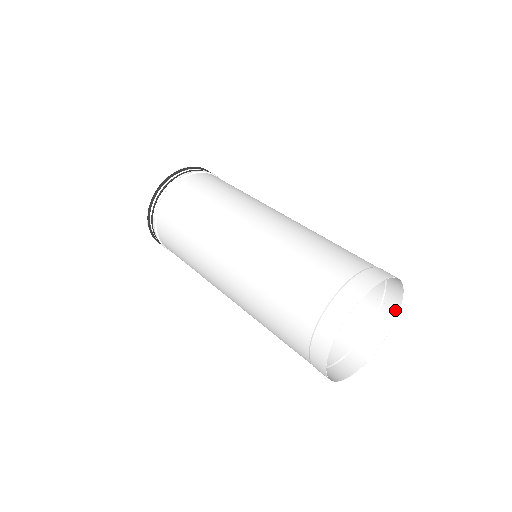
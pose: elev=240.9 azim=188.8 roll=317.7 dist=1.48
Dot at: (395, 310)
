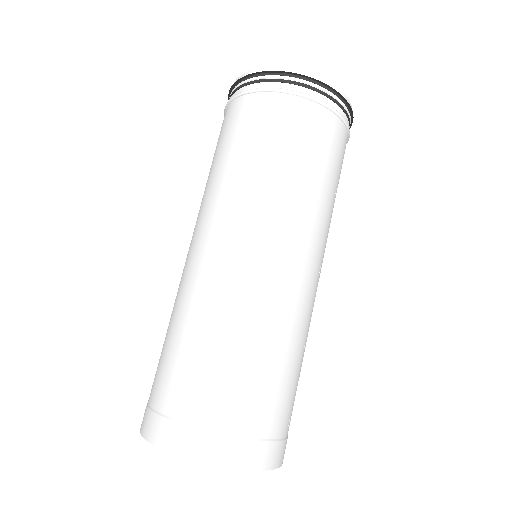
Dot at: (281, 460)
